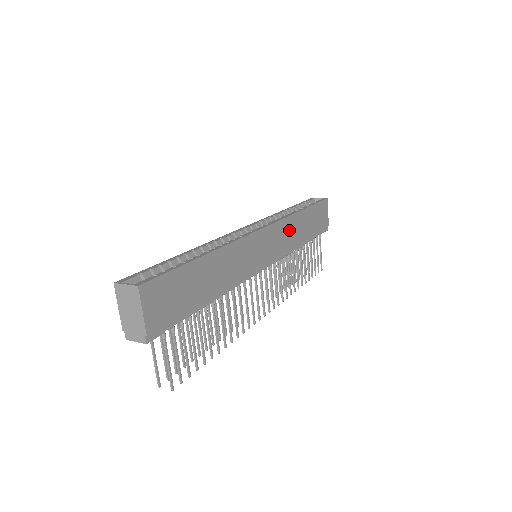
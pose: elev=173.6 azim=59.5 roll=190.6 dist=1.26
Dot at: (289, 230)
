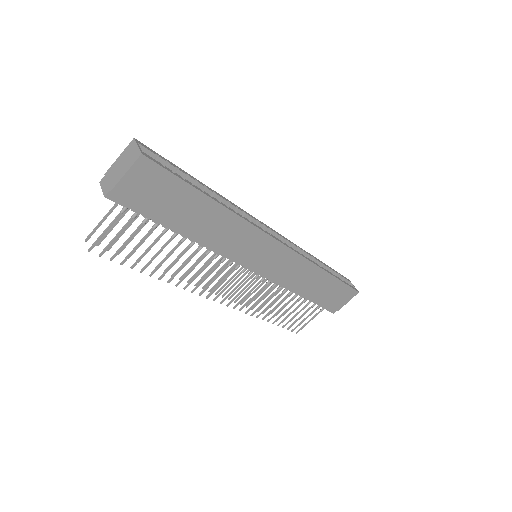
Dot at: (301, 271)
